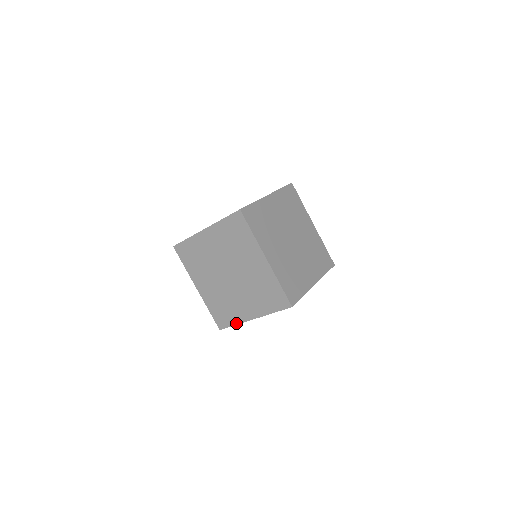
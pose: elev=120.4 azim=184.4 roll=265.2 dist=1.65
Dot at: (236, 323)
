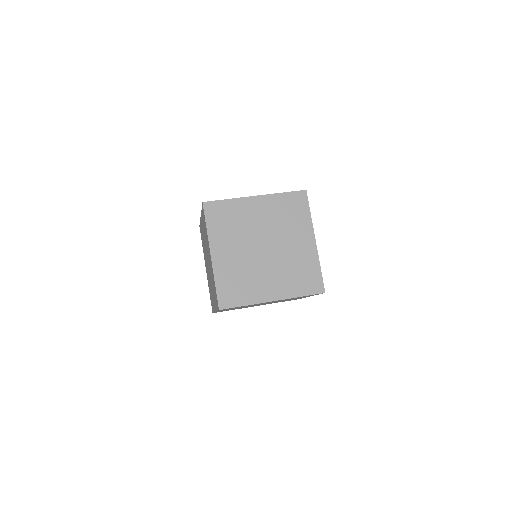
Dot at: occluded
